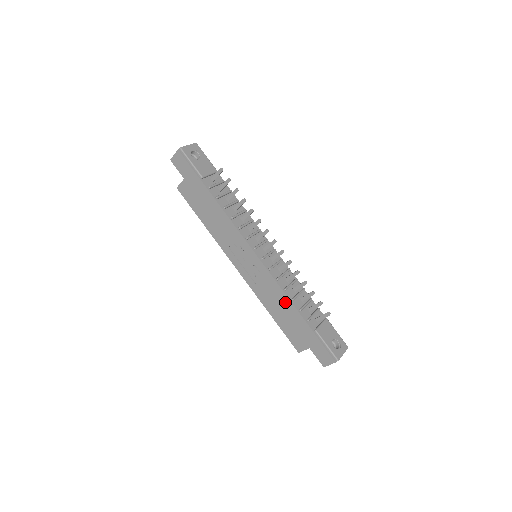
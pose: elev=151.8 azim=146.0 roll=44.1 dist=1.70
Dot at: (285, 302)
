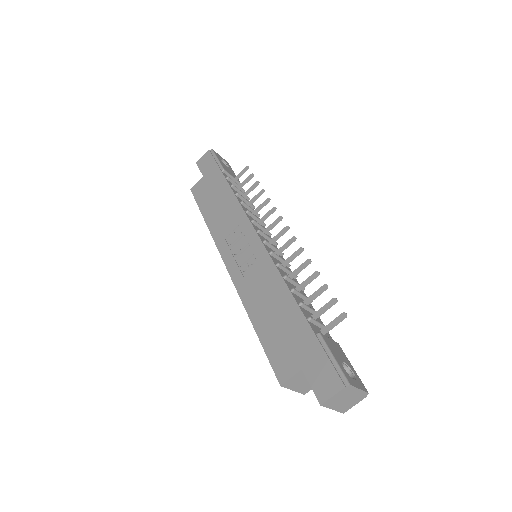
Dot at: (281, 294)
